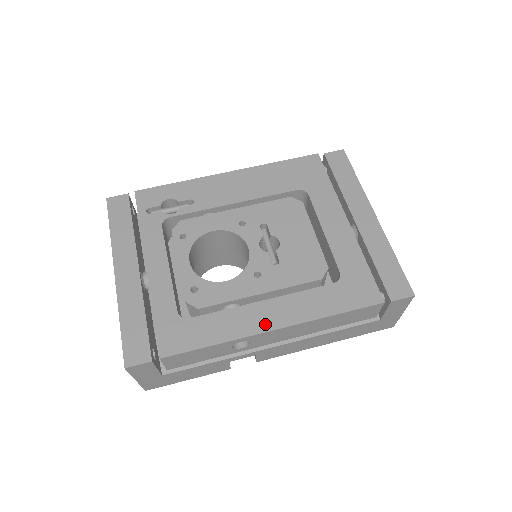
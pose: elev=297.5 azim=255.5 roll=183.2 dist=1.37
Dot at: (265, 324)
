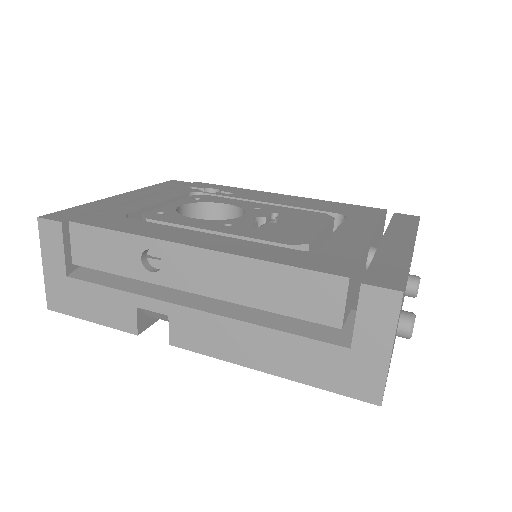
Dot at: (188, 241)
